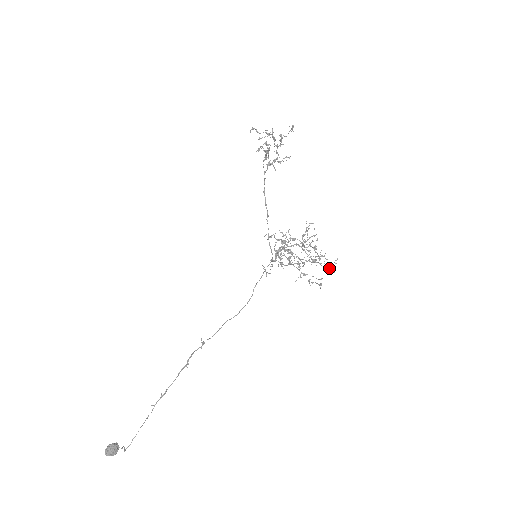
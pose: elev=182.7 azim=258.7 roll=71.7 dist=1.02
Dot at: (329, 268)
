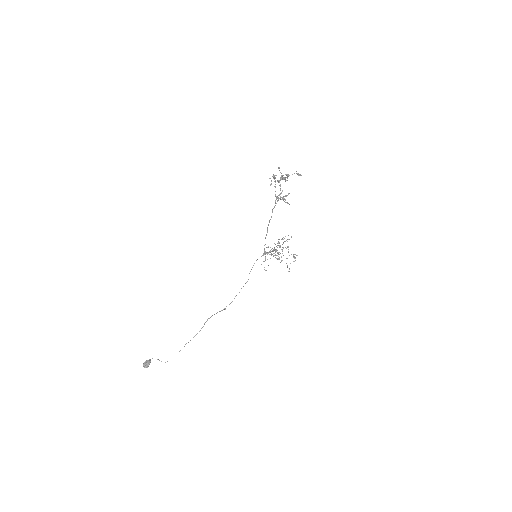
Dot at: occluded
